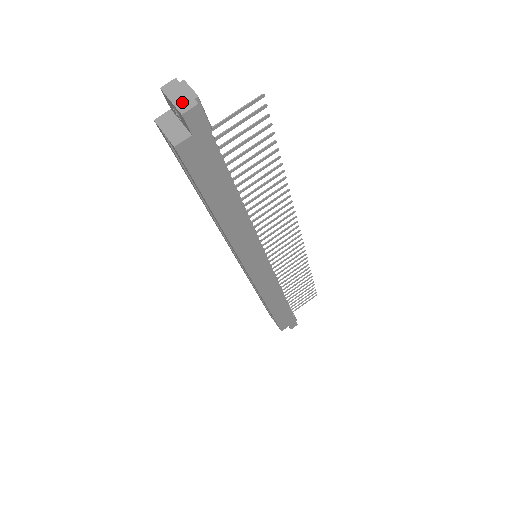
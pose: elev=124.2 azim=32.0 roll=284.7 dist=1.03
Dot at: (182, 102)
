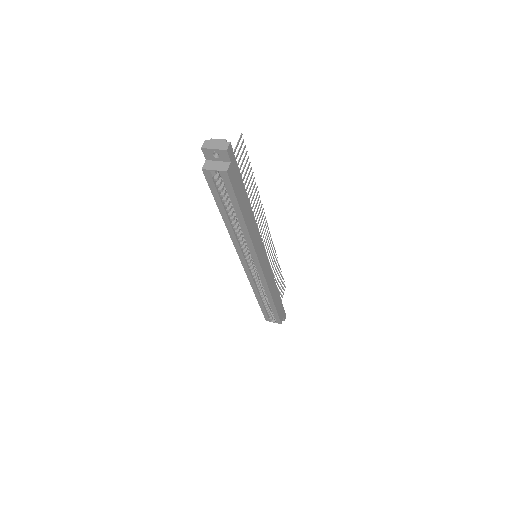
Dot at: (221, 146)
